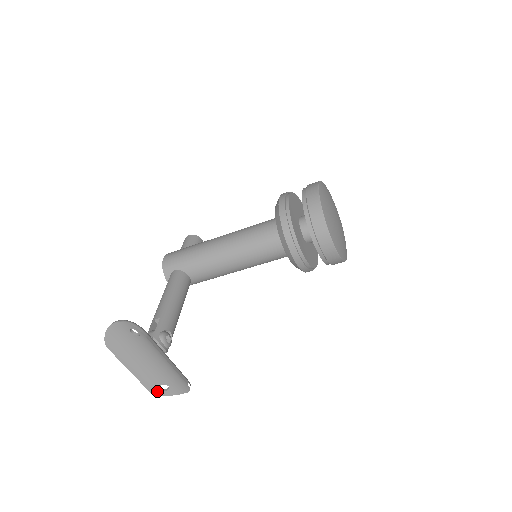
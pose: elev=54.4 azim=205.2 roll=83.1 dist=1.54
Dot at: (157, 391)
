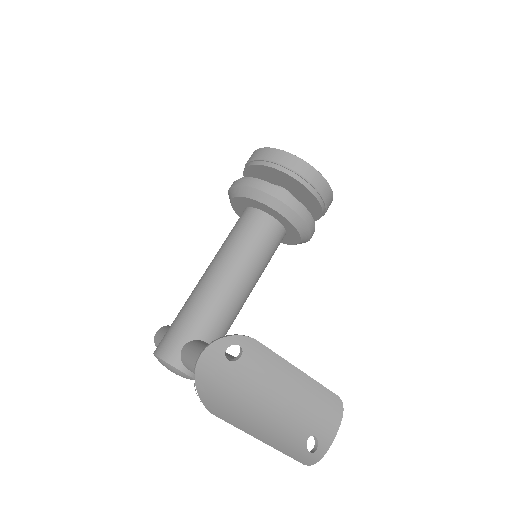
Dot at: (308, 457)
